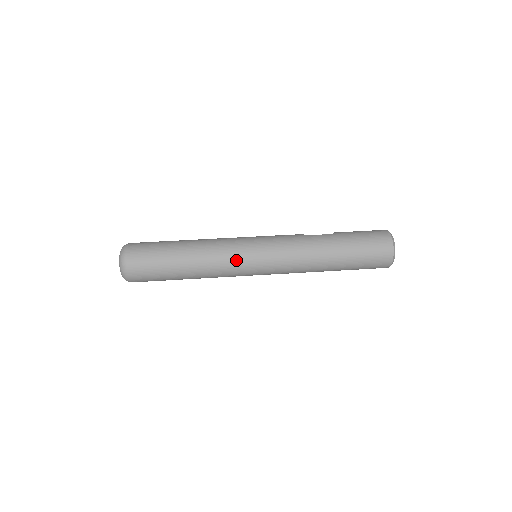
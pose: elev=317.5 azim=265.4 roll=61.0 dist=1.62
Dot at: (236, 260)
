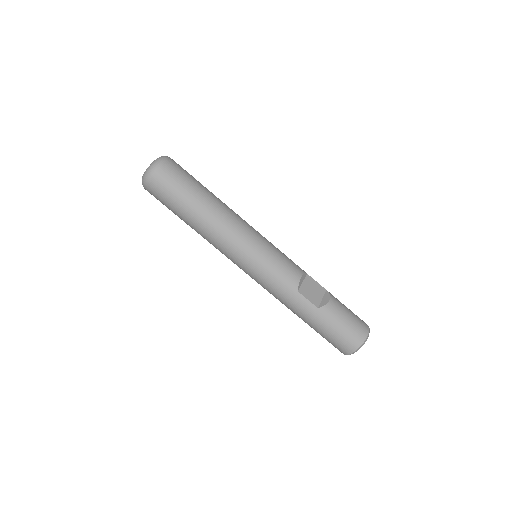
Dot at: (228, 258)
